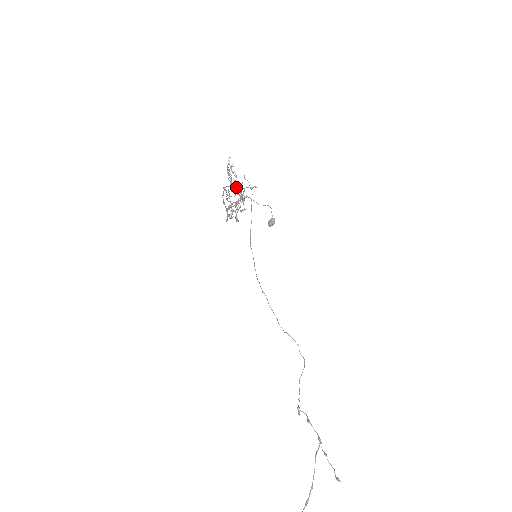
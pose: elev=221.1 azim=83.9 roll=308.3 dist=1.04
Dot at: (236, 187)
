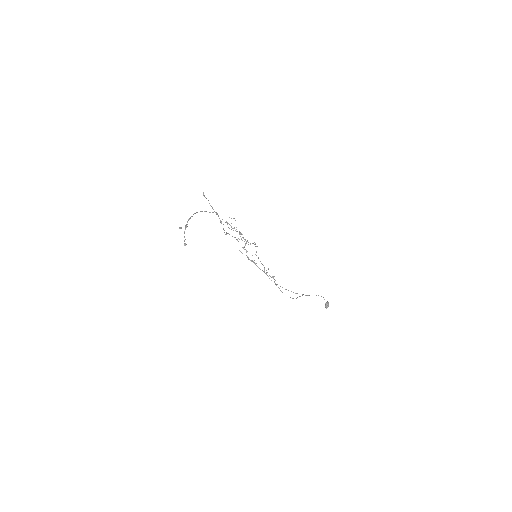
Dot at: (242, 237)
